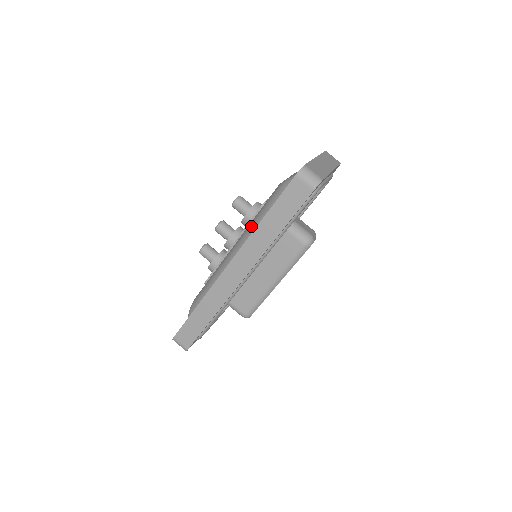
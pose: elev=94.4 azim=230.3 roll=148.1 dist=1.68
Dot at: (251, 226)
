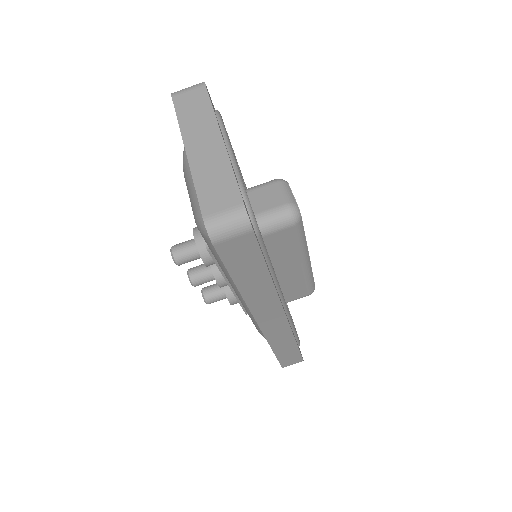
Dot at: (227, 276)
